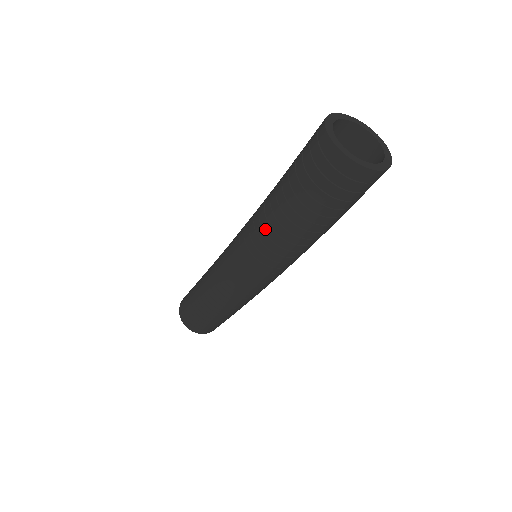
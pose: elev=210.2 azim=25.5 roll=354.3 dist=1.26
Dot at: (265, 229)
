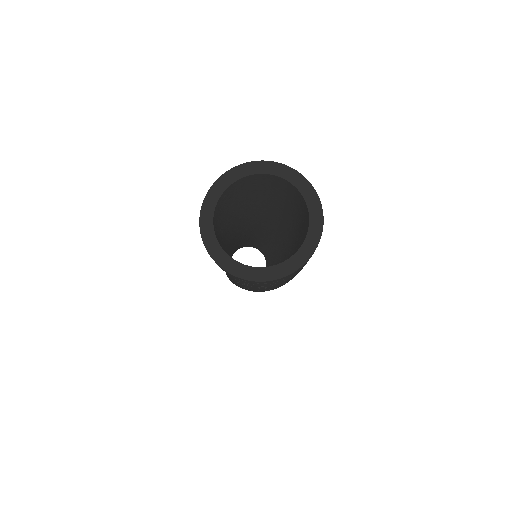
Dot at: occluded
